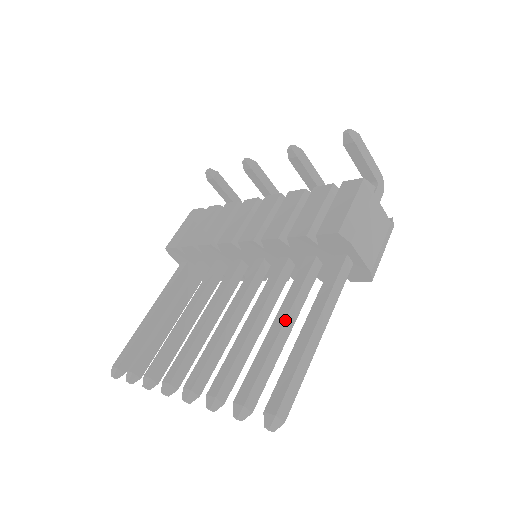
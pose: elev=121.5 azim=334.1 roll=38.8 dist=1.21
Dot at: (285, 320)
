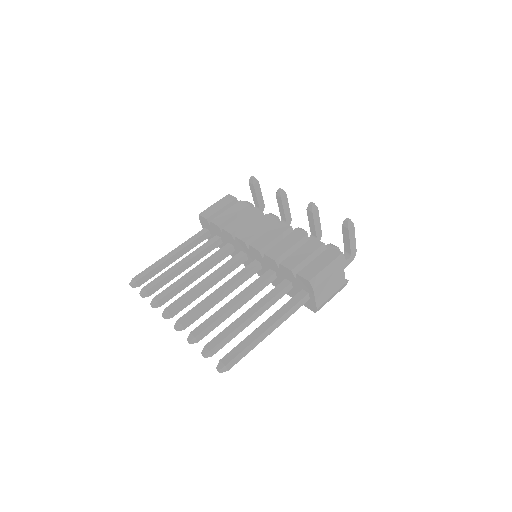
Dot at: (255, 313)
